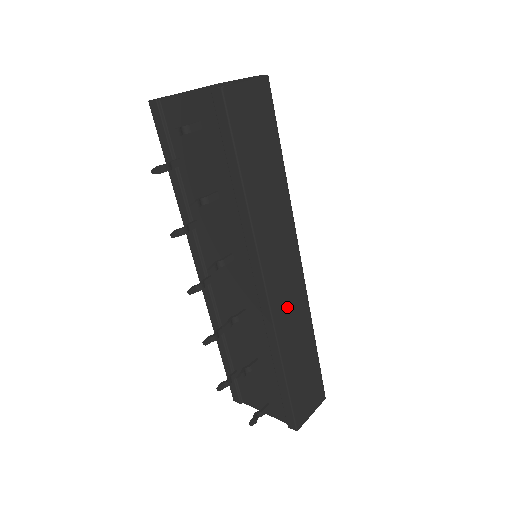
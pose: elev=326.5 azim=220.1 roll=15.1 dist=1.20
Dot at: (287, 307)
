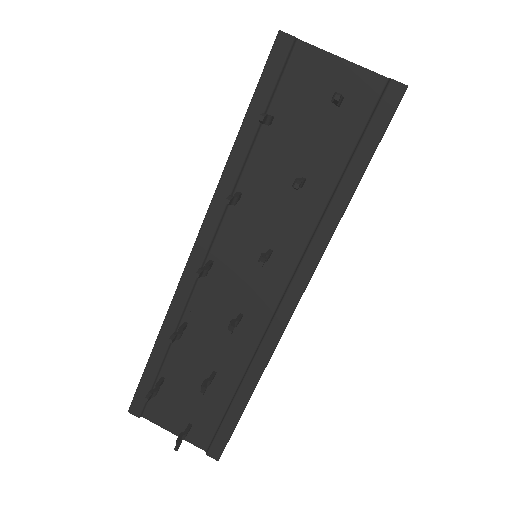
Dot at: occluded
